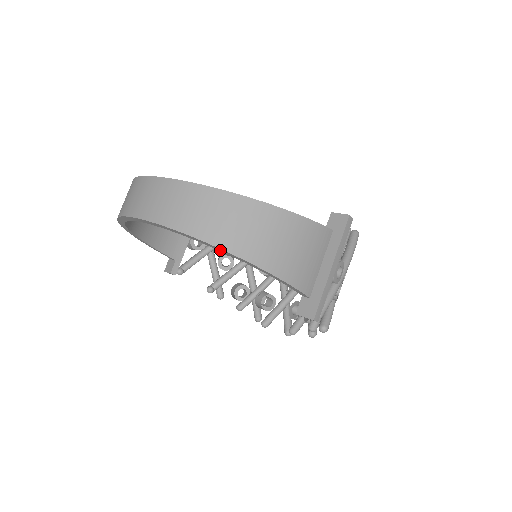
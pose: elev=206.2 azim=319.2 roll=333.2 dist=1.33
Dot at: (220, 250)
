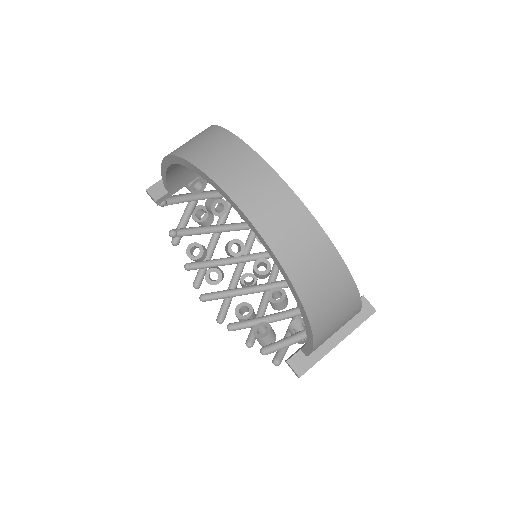
Dot at: (299, 304)
